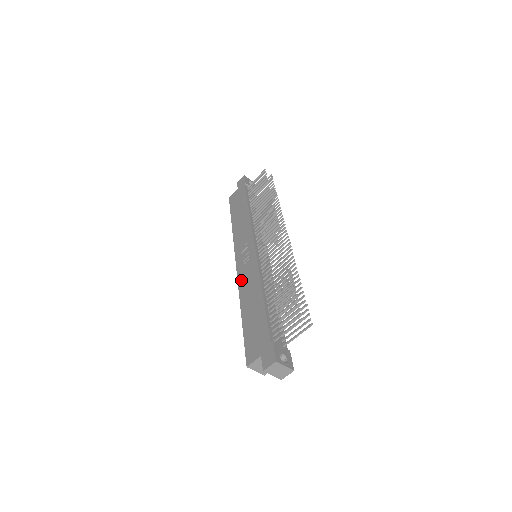
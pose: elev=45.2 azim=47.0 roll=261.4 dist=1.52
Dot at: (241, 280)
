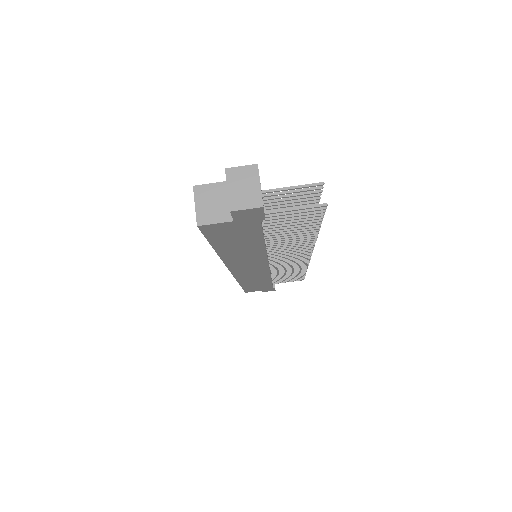
Dot at: occluded
